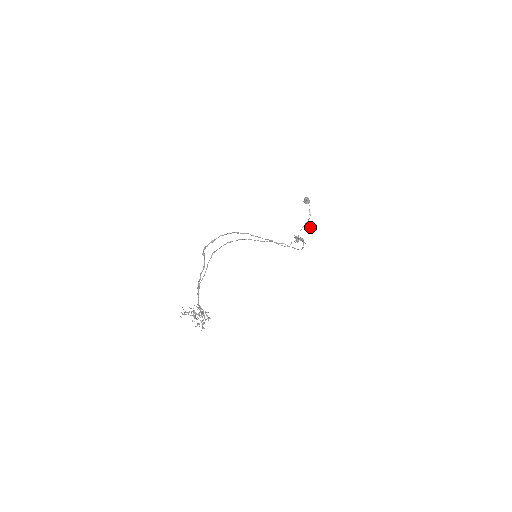
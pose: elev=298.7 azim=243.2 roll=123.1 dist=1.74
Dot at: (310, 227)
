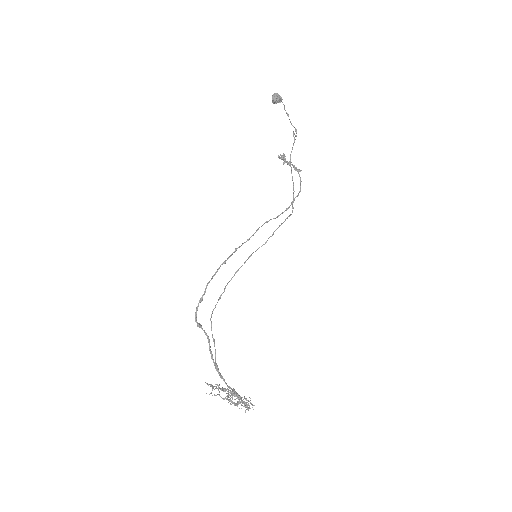
Dot at: occluded
